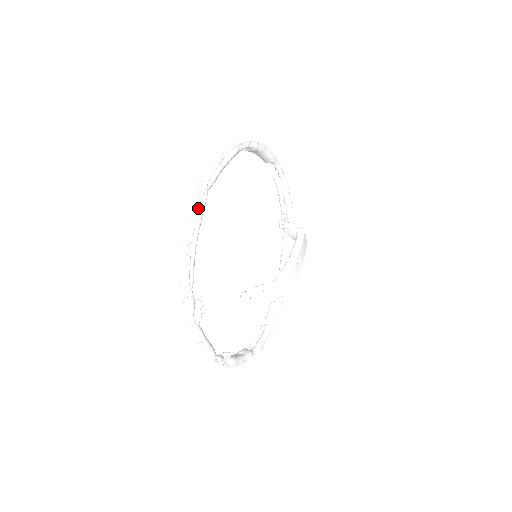
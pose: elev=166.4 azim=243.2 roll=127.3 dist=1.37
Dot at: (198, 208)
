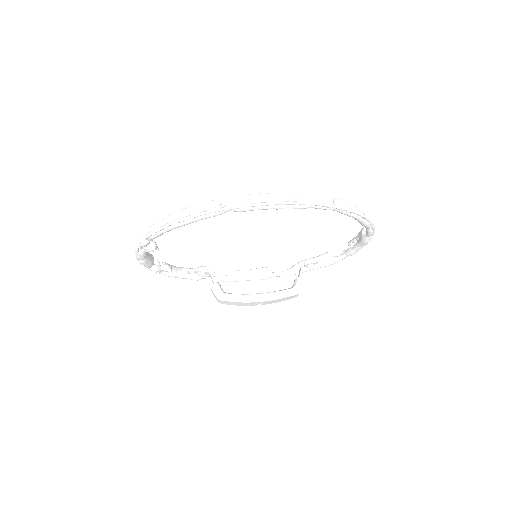
Dot at: (201, 215)
